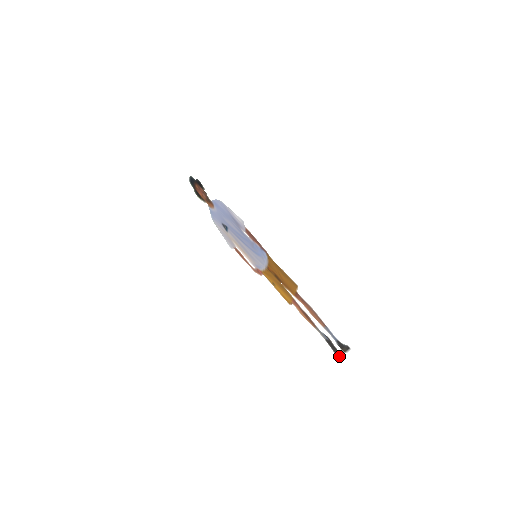
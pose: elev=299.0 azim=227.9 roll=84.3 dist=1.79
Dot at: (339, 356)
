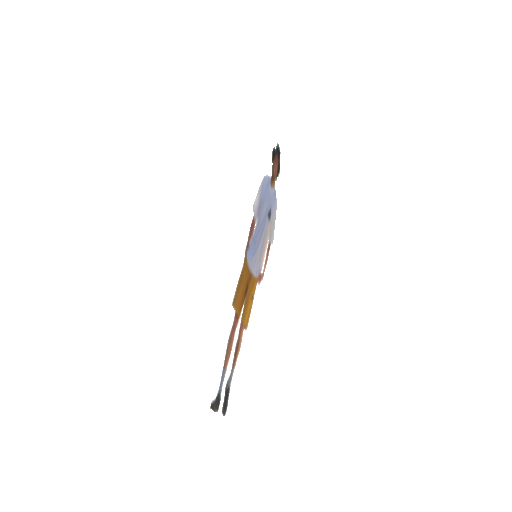
Dot at: (224, 414)
